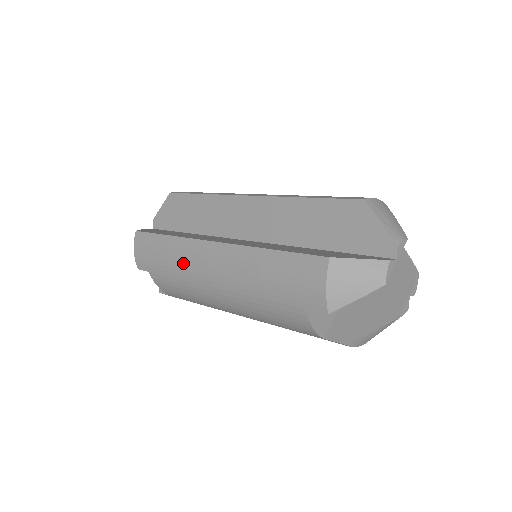
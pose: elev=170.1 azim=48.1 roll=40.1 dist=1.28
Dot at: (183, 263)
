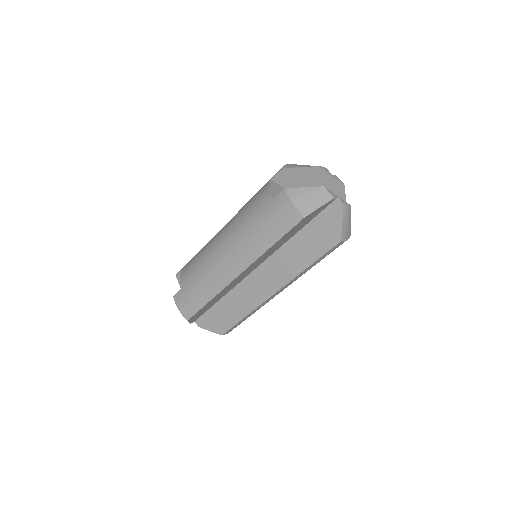
Dot at: occluded
